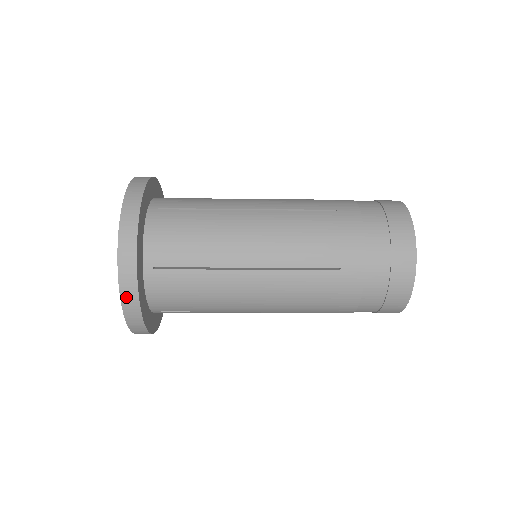
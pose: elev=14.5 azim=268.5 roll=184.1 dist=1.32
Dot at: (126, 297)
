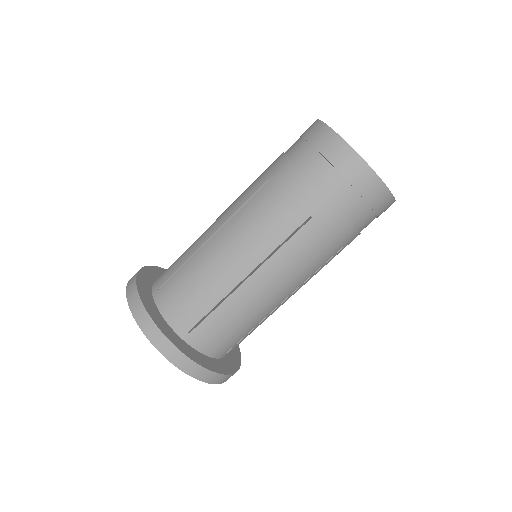
Dot at: (134, 309)
